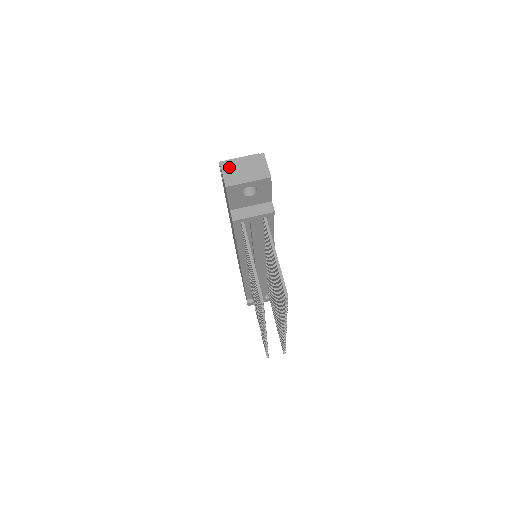
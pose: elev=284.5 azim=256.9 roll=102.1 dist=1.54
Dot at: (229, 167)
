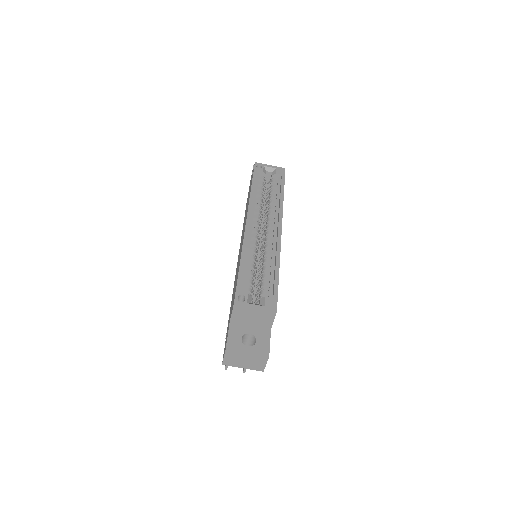
Dot at: (232, 355)
